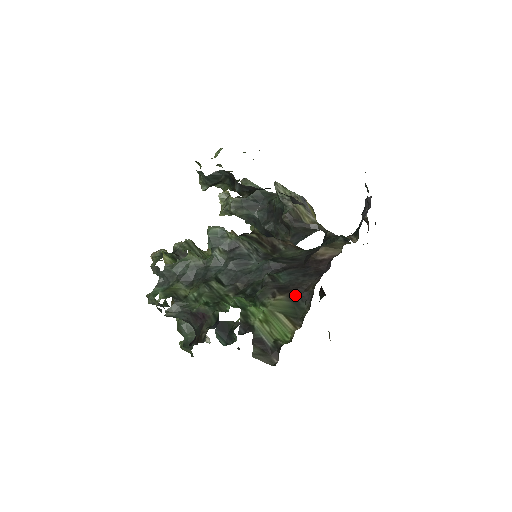
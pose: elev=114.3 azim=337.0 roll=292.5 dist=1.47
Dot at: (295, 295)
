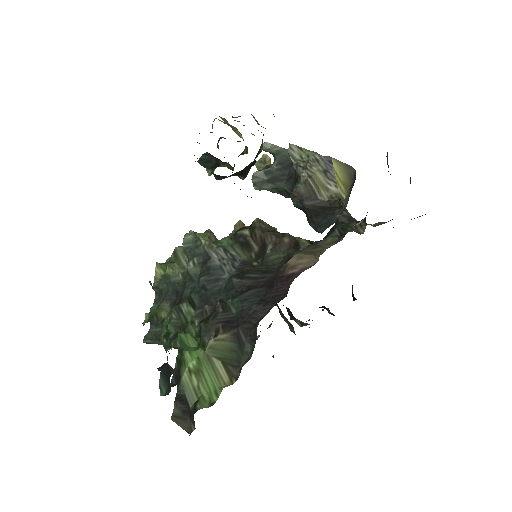
Dot at: (241, 333)
